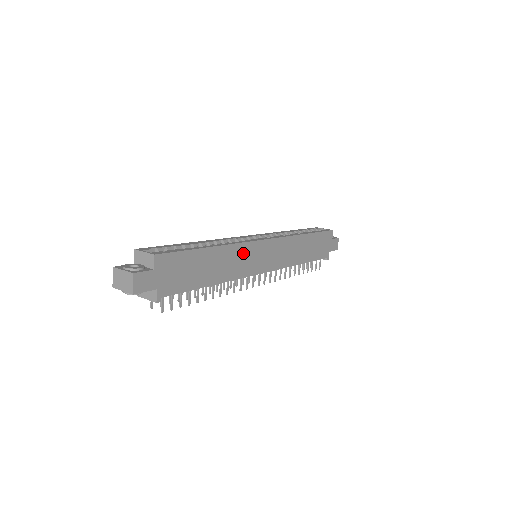
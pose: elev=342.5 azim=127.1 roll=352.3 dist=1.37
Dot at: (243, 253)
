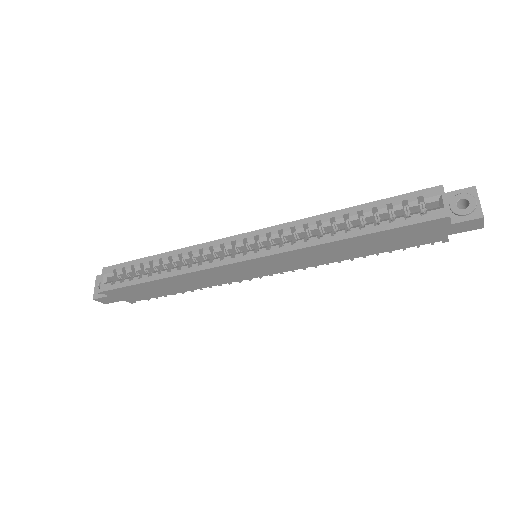
Dot at: (210, 274)
